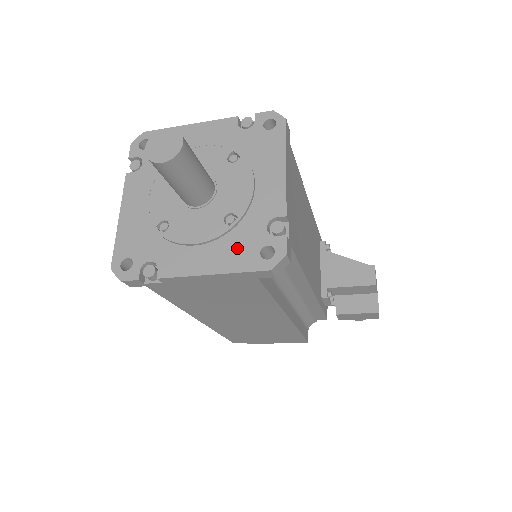
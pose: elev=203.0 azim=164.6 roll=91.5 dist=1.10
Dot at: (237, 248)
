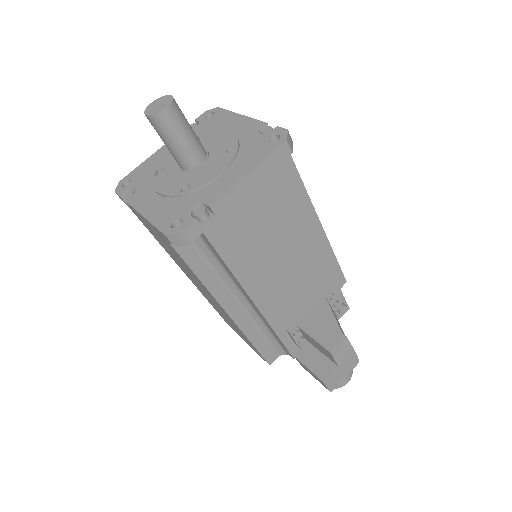
Dot at: (169, 210)
